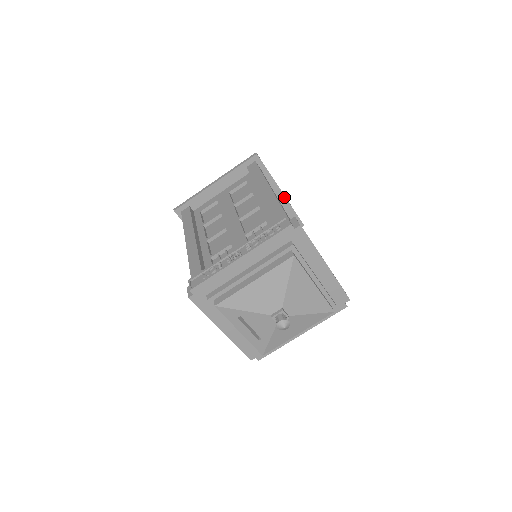
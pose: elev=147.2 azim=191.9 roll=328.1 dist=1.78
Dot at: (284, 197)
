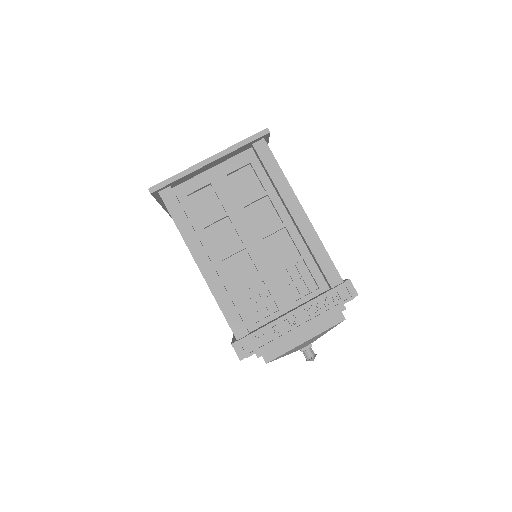
Dot at: (219, 159)
